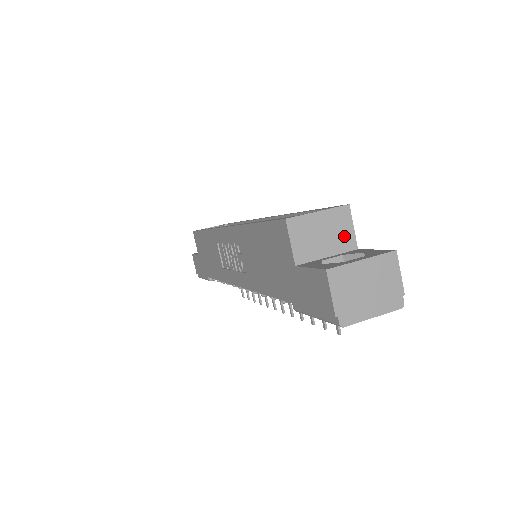
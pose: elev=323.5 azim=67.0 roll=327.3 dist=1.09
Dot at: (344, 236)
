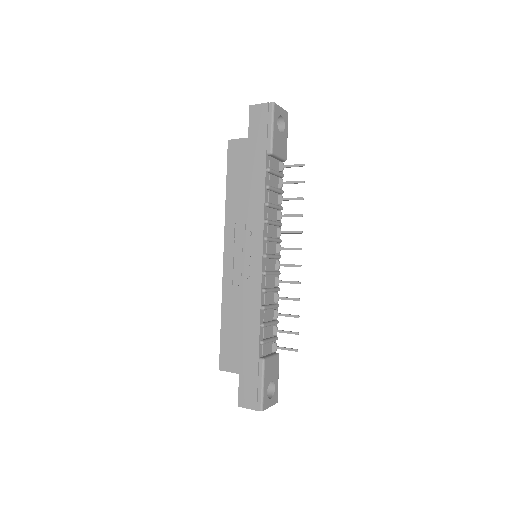
Dot at: occluded
